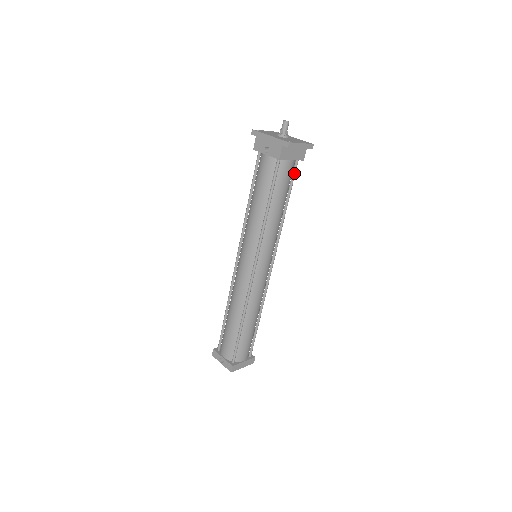
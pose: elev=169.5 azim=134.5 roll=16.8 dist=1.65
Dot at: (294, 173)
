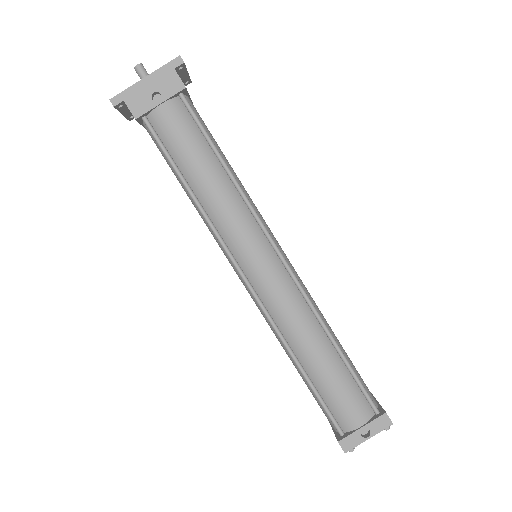
Dot at: occluded
